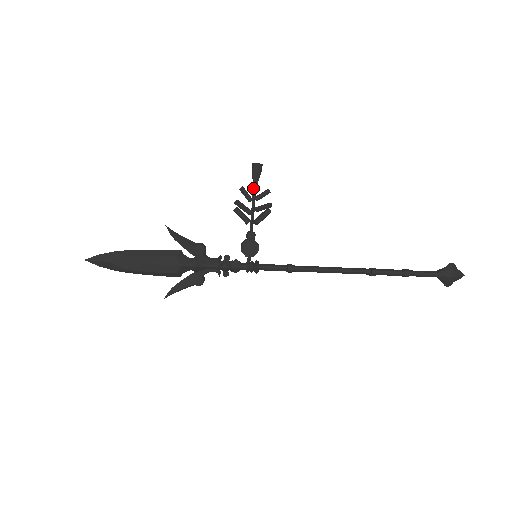
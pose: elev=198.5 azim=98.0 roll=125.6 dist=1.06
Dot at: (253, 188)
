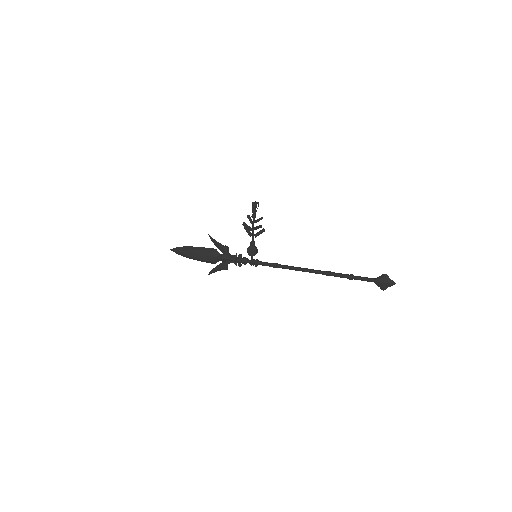
Dot at: (252, 216)
